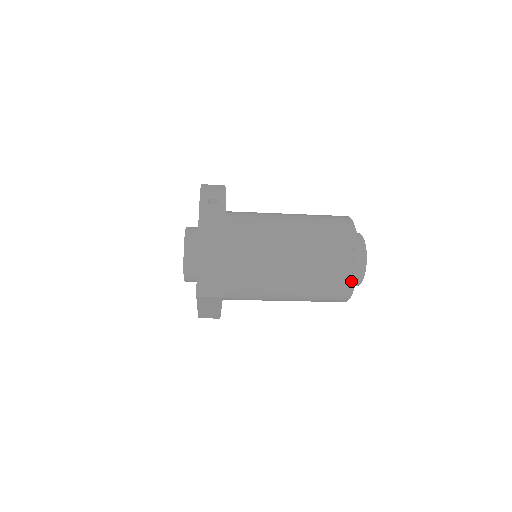
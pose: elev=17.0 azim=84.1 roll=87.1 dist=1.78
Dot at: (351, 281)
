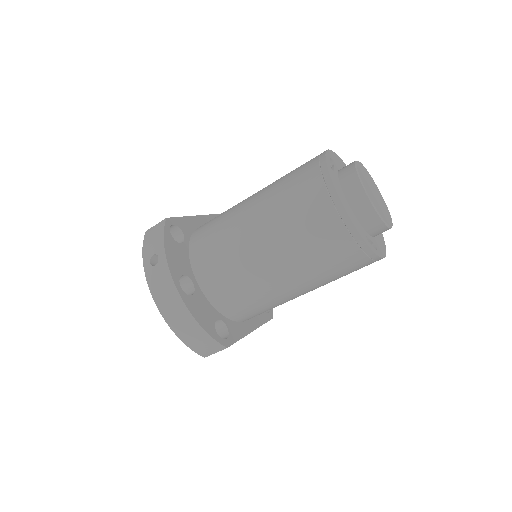
Dot at: (363, 251)
